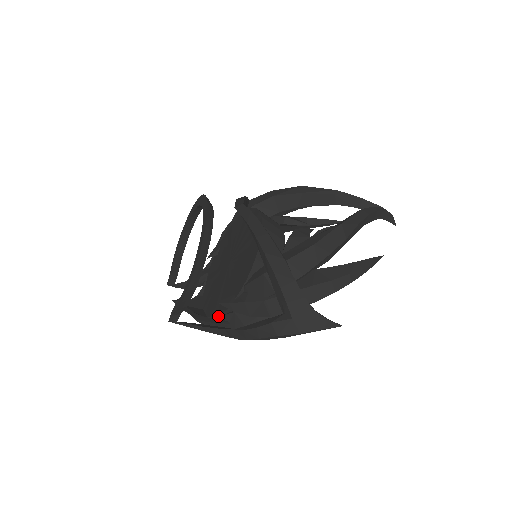
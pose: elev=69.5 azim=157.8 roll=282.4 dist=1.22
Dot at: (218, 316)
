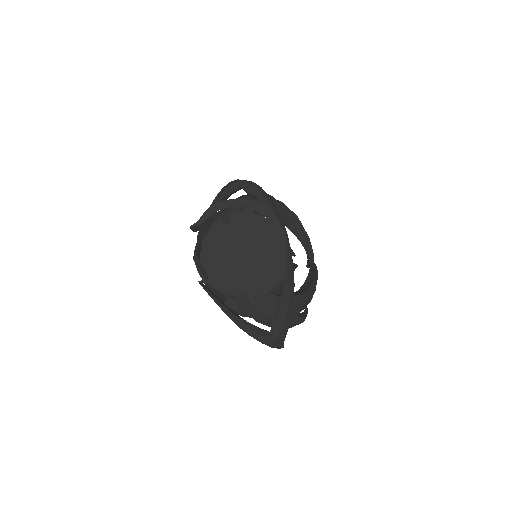
Dot at: occluded
